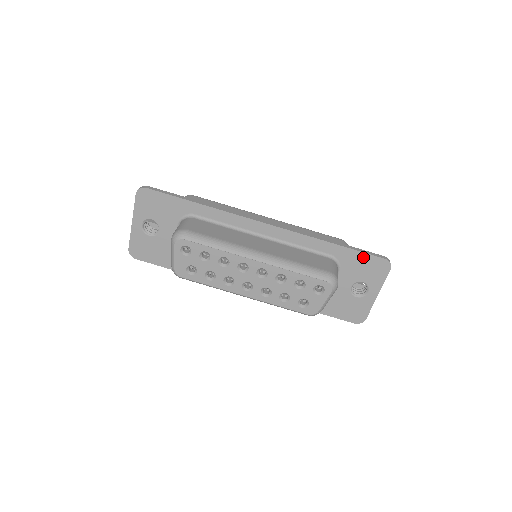
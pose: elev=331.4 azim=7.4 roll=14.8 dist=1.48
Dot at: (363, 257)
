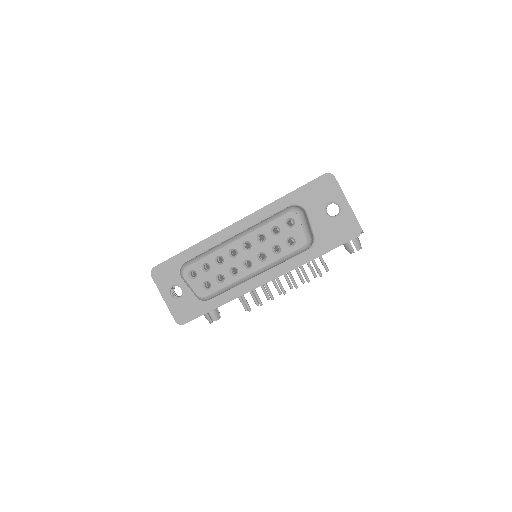
Dot at: (310, 186)
